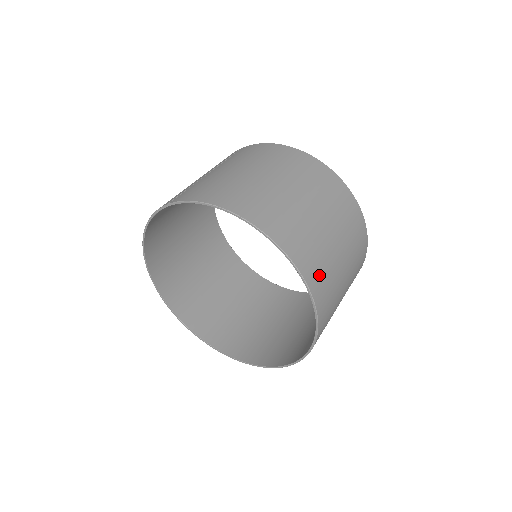
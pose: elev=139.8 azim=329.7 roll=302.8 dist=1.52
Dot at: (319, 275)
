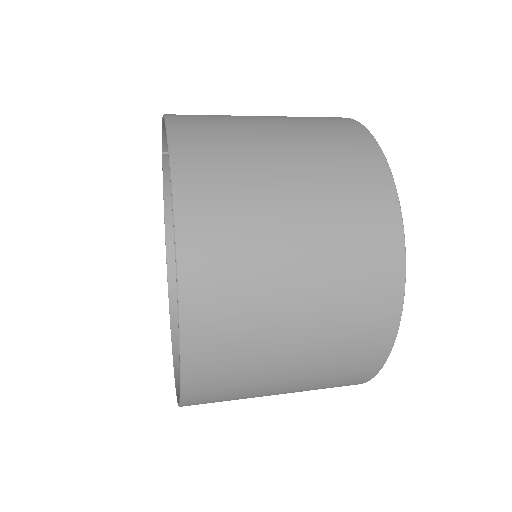
Dot at: (211, 188)
